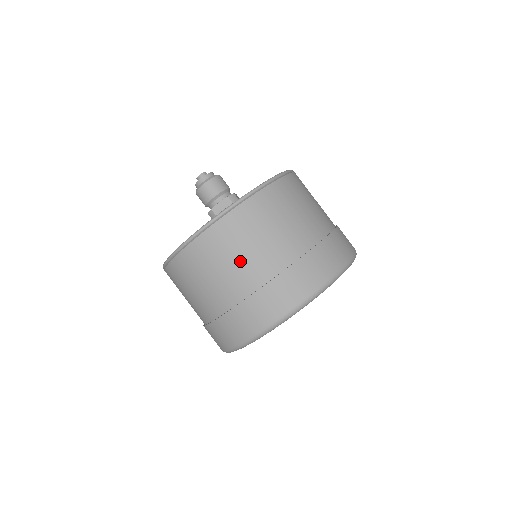
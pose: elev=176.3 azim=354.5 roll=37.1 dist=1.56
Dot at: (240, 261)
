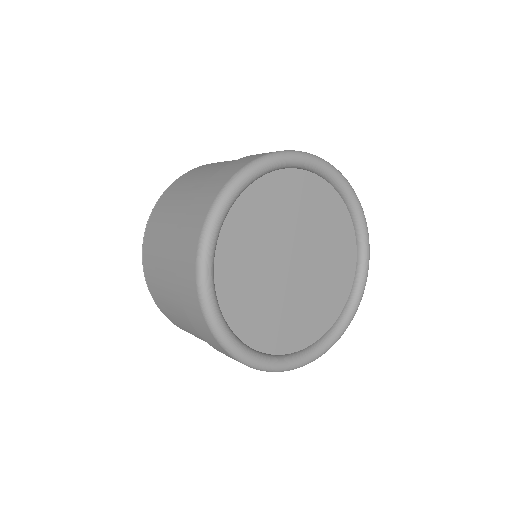
Dot at: (162, 266)
